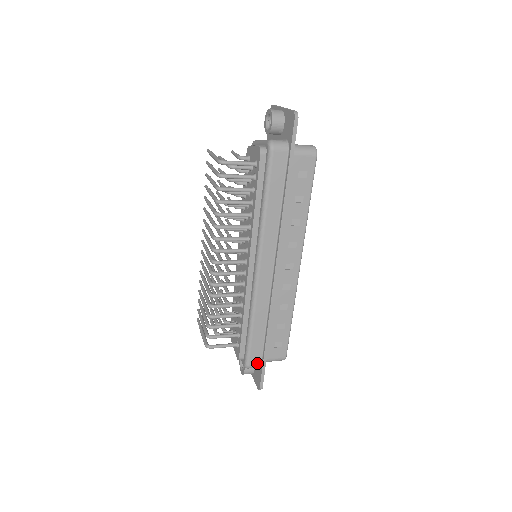
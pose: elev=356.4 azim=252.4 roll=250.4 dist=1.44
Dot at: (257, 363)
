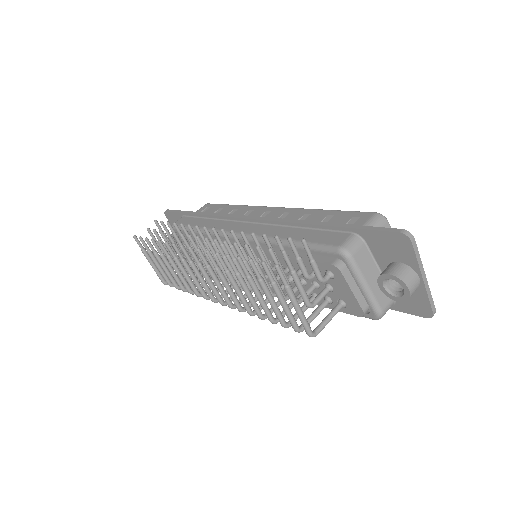
Dot at: occluded
